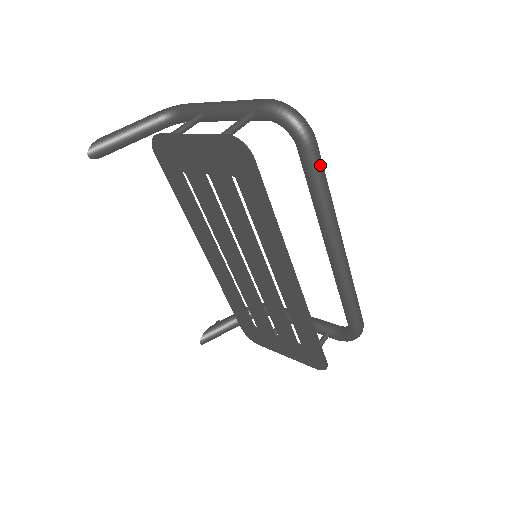
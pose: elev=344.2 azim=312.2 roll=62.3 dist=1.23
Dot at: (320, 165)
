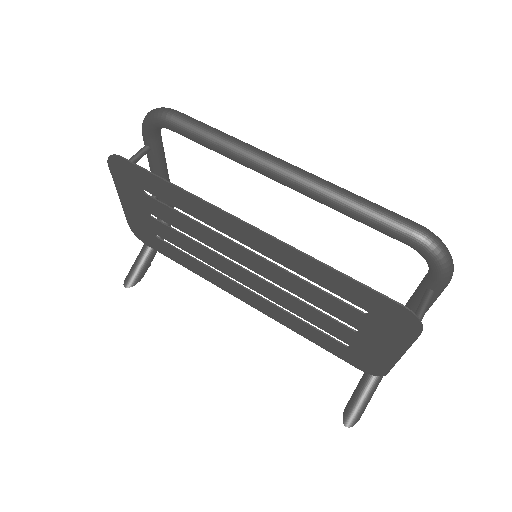
Dot at: (190, 121)
